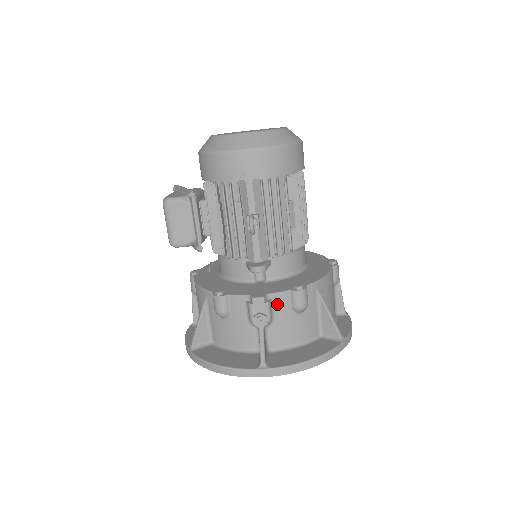
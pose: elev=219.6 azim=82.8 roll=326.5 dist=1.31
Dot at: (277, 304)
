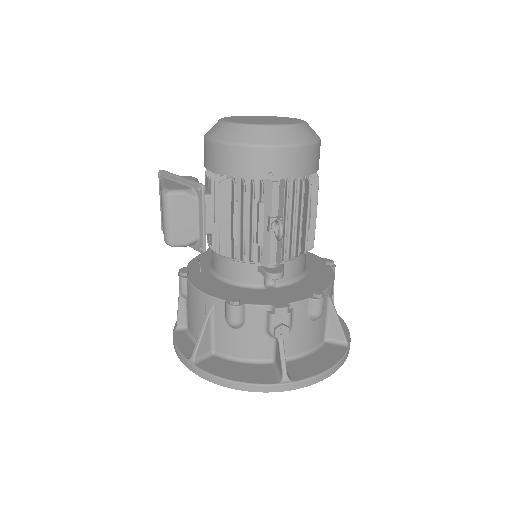
Dot at: (296, 313)
